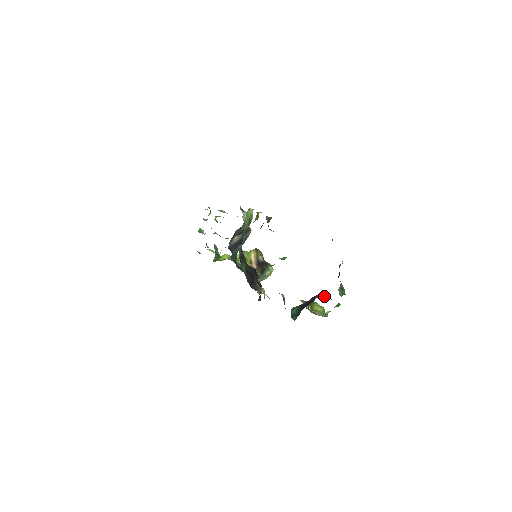
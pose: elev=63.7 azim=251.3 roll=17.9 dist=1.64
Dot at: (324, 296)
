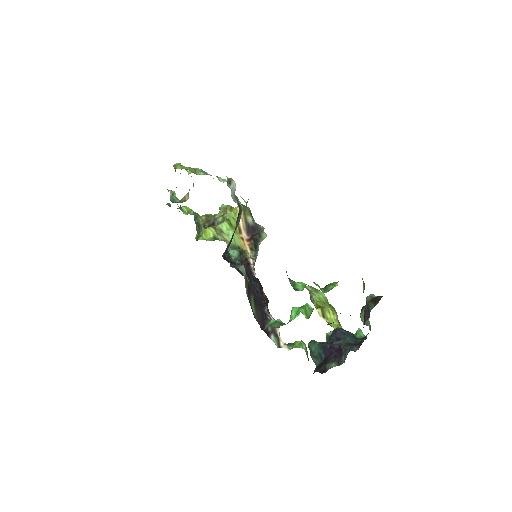
Dot at: (347, 331)
